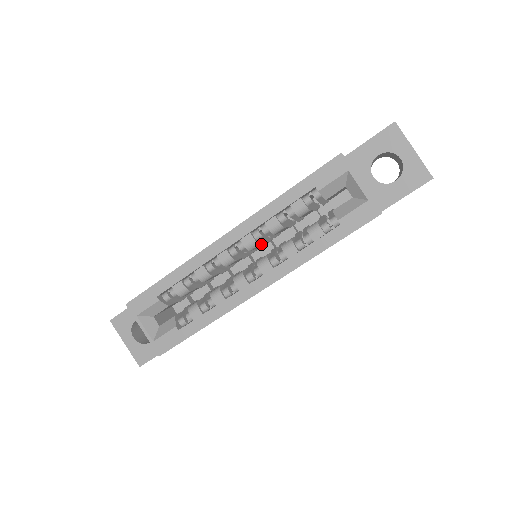
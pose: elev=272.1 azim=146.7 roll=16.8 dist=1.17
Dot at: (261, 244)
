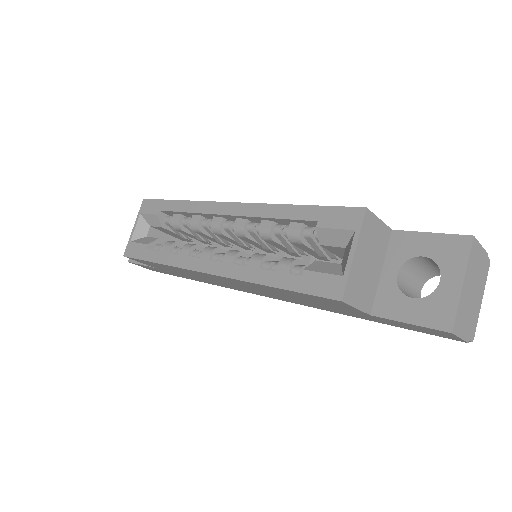
Dot at: (255, 242)
